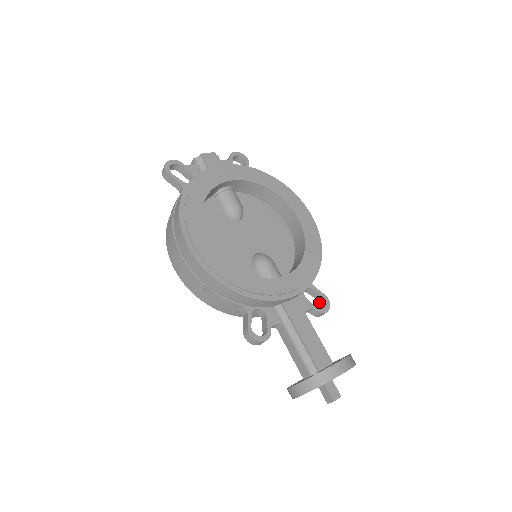
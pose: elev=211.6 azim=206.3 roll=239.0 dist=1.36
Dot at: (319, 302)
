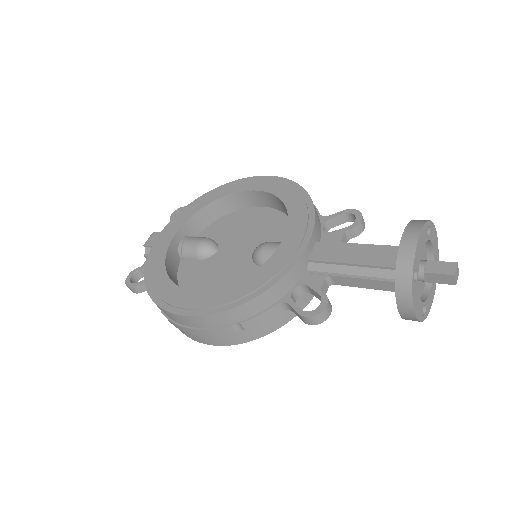
Dot at: (350, 221)
